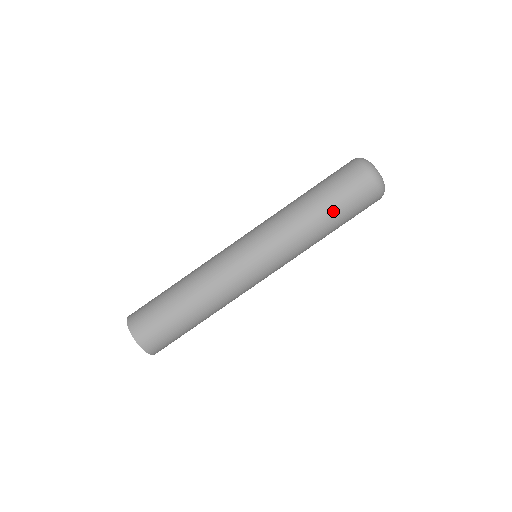
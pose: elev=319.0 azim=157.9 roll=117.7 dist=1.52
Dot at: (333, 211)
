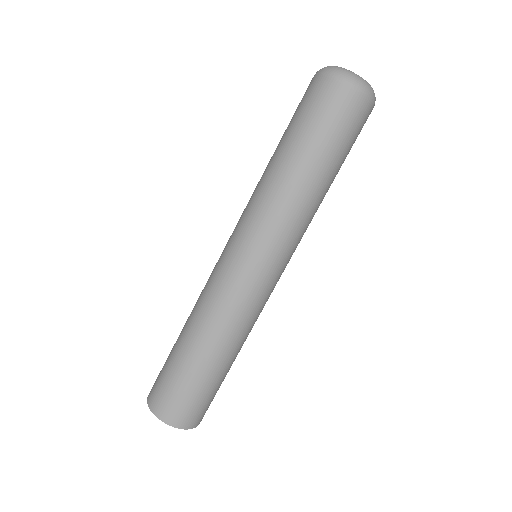
Dot at: (334, 163)
